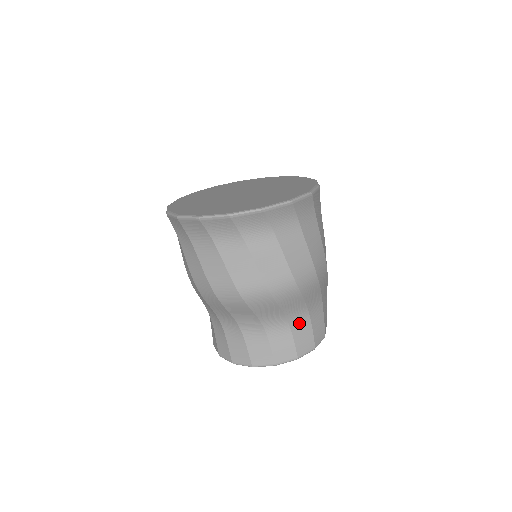
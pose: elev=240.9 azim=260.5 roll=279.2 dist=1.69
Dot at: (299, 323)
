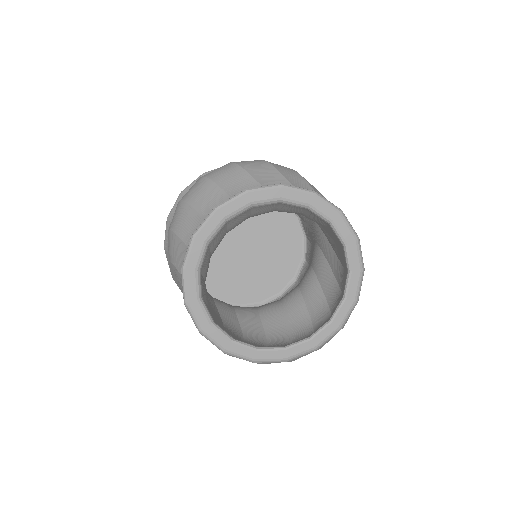
Dot at: occluded
